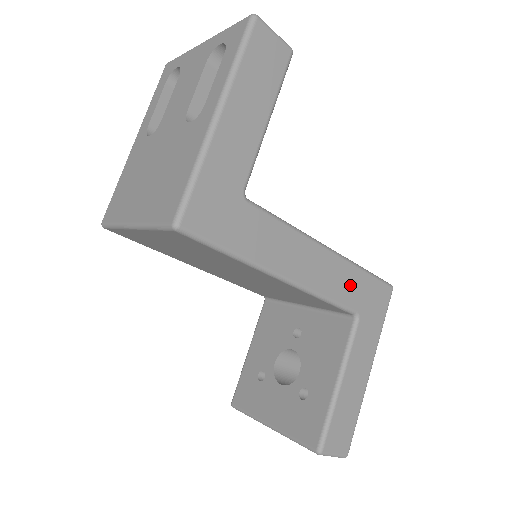
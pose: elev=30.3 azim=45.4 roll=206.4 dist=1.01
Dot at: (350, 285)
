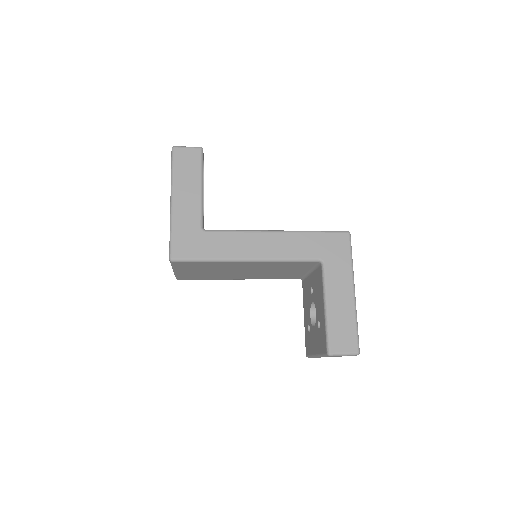
Dot at: (304, 245)
